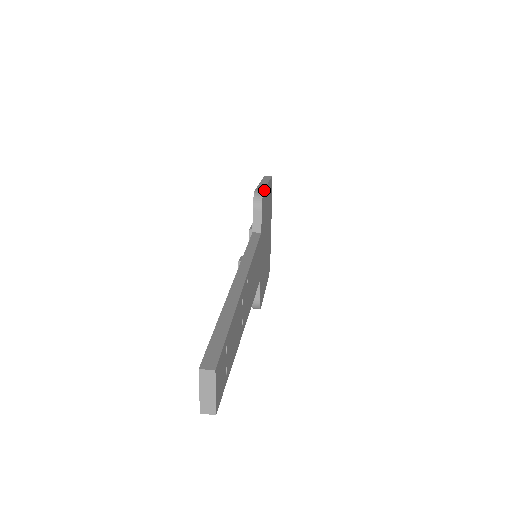
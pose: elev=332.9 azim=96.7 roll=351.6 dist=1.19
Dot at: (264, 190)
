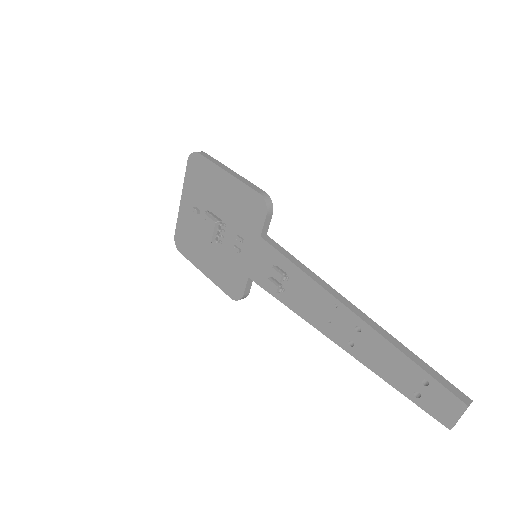
Dot at: (260, 189)
